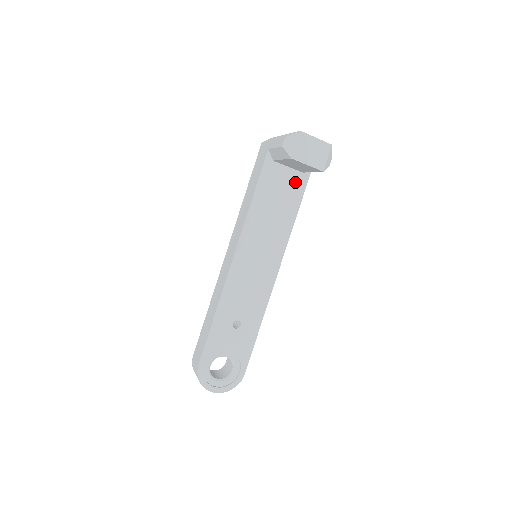
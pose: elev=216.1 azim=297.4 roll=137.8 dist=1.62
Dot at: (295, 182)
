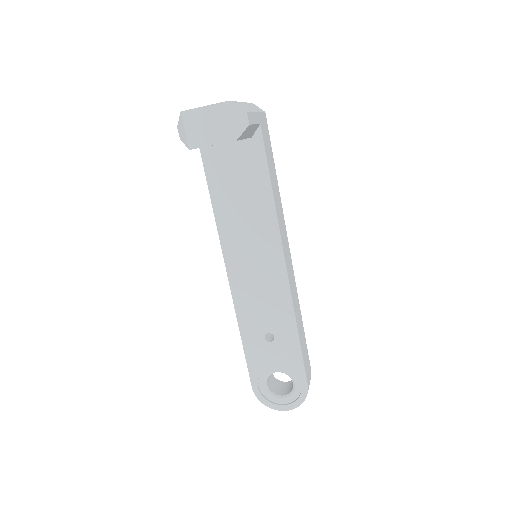
Dot at: (248, 154)
